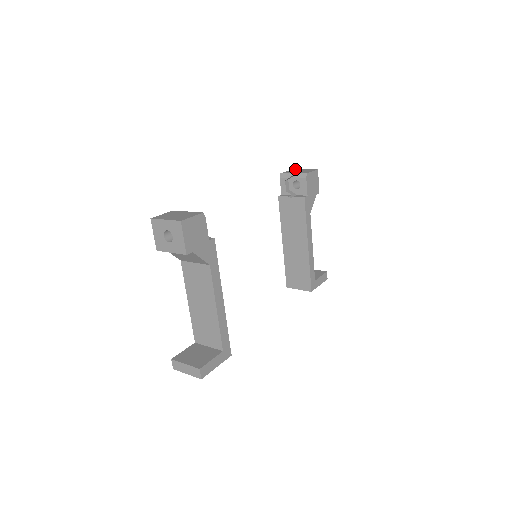
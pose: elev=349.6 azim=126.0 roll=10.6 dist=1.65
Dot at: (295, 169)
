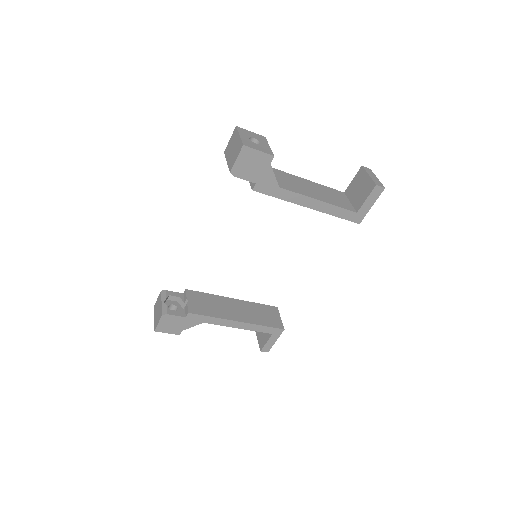
Dot at: (236, 128)
